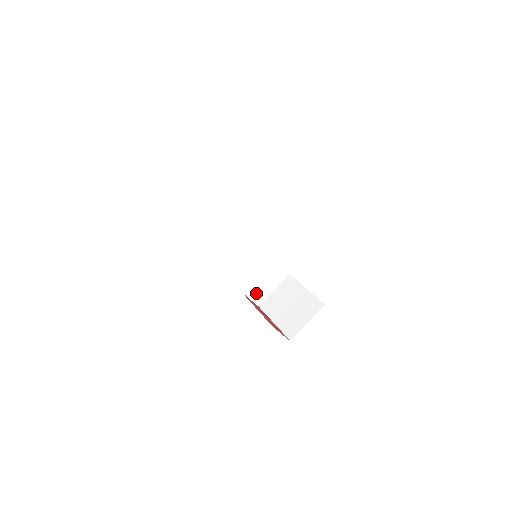
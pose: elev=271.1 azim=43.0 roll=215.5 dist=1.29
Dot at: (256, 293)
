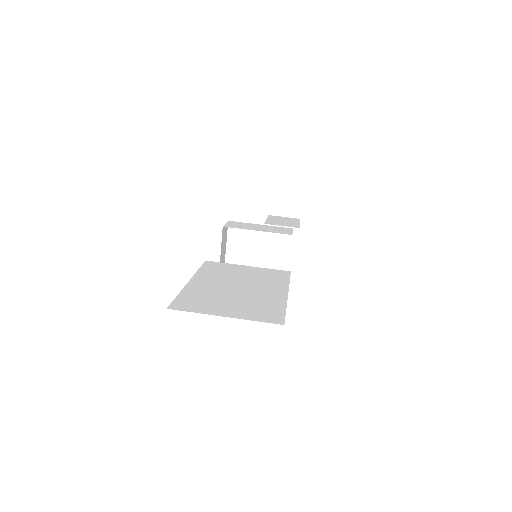
Dot at: (222, 261)
